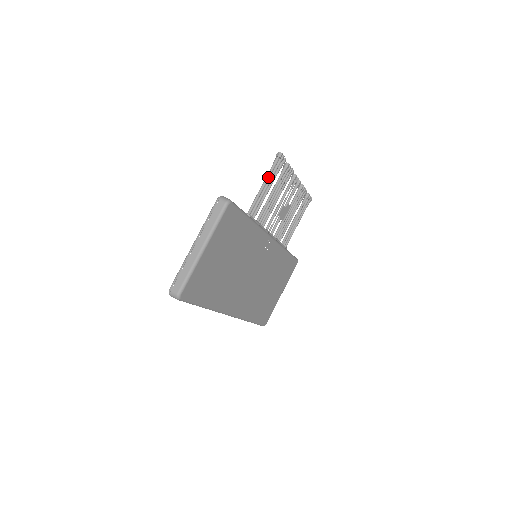
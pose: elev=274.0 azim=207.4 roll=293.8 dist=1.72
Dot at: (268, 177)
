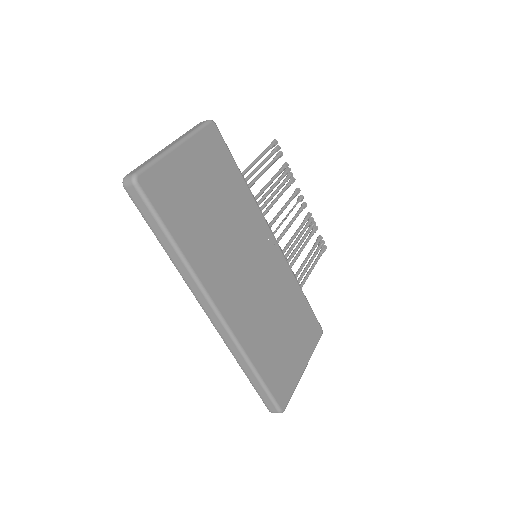
Dot at: (263, 153)
